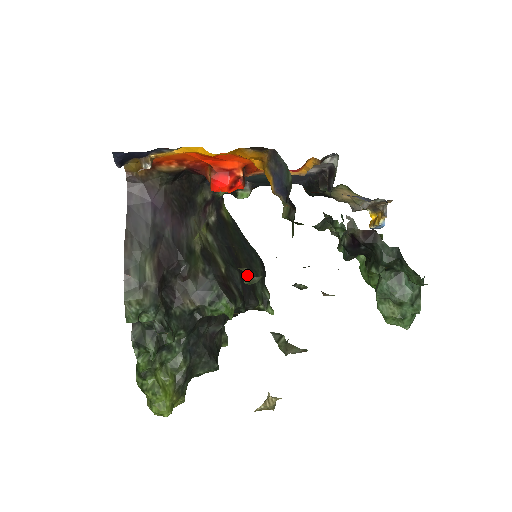
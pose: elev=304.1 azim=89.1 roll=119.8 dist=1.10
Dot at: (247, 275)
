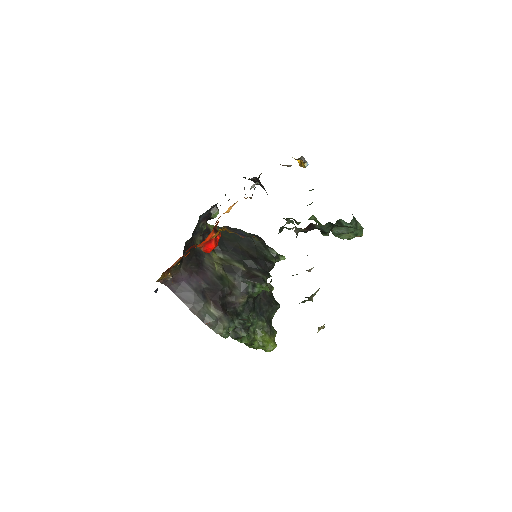
Dot at: occluded
